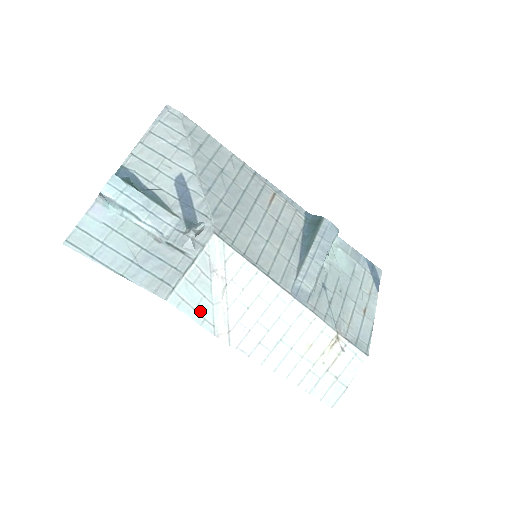
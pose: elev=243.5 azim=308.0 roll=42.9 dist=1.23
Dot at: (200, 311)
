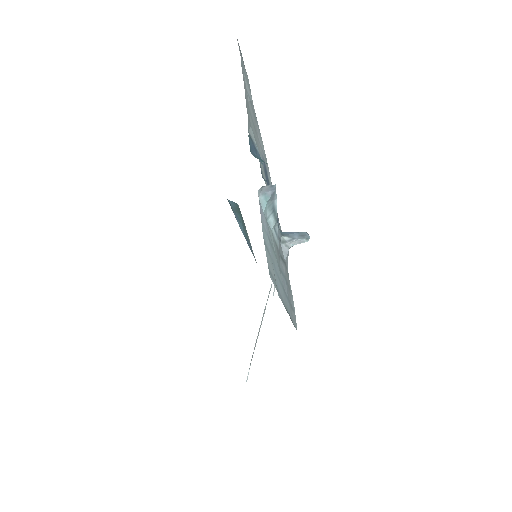
Dot at: occluded
